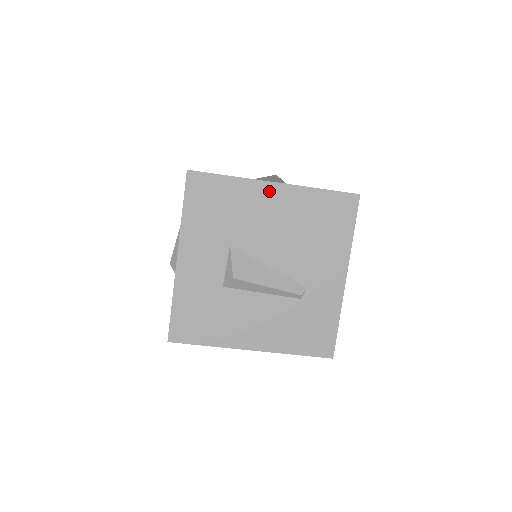
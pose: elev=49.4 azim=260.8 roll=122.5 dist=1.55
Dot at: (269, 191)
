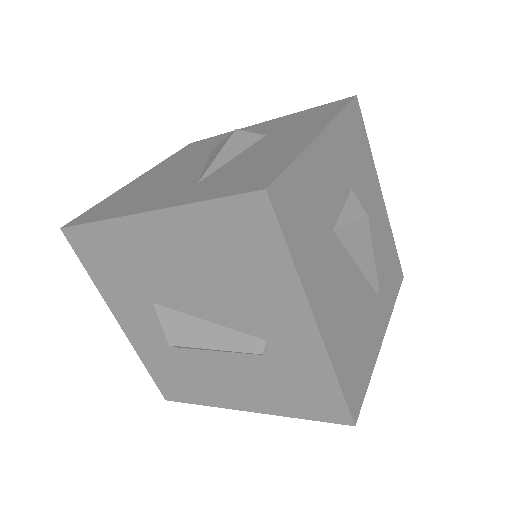
Dot at: (146, 226)
